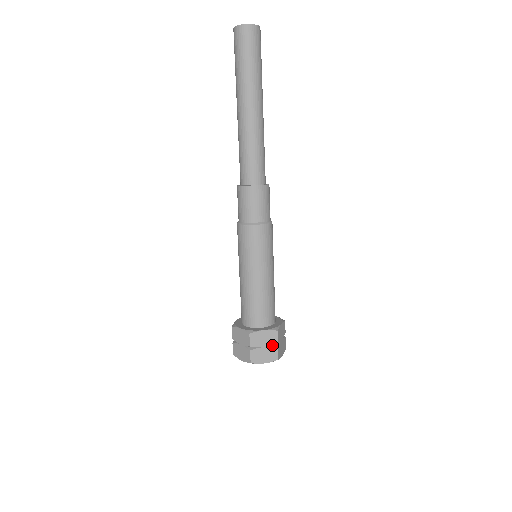
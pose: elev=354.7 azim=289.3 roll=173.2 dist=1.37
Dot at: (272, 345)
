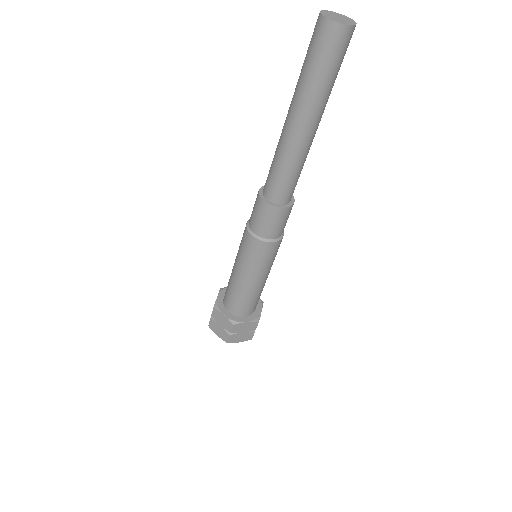
Dot at: (227, 330)
